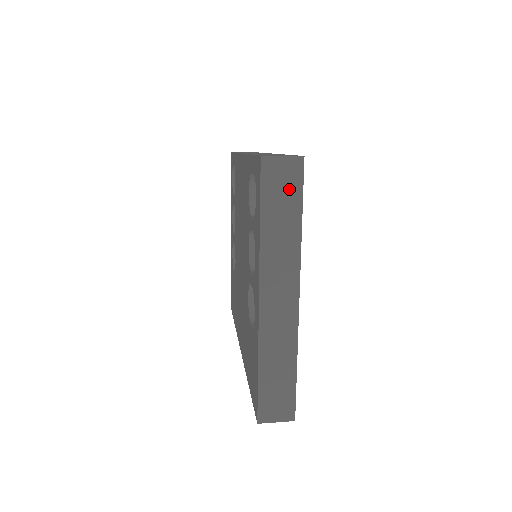
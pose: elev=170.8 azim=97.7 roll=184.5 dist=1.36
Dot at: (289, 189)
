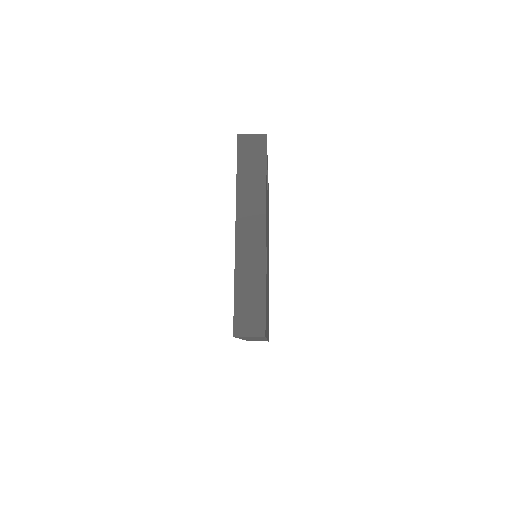
Dot at: (257, 155)
